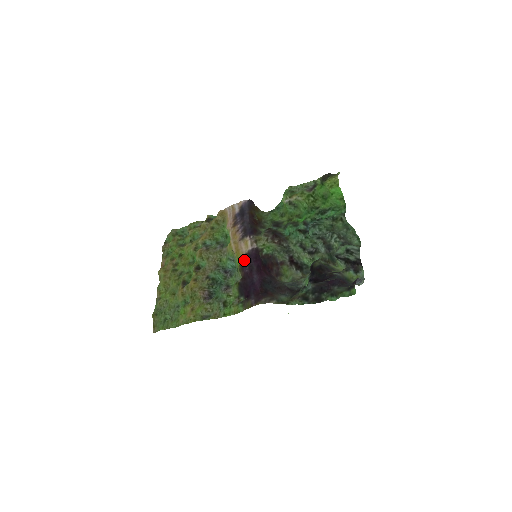
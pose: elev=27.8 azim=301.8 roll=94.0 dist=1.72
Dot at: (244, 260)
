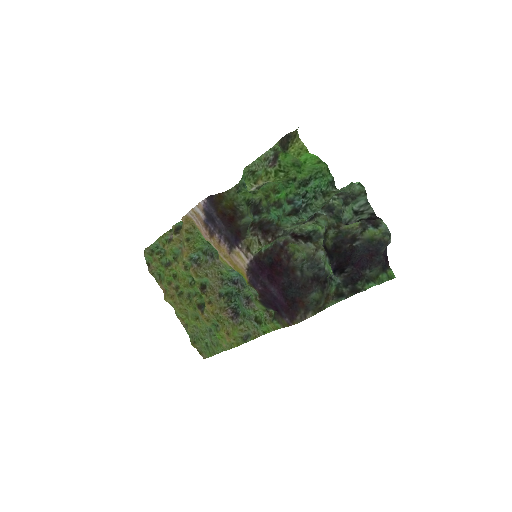
Dot at: (249, 277)
